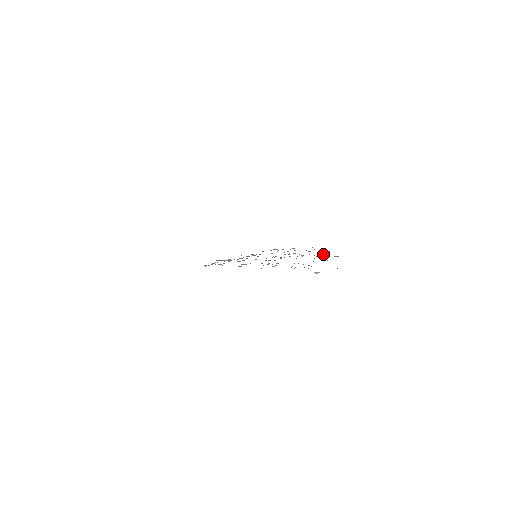
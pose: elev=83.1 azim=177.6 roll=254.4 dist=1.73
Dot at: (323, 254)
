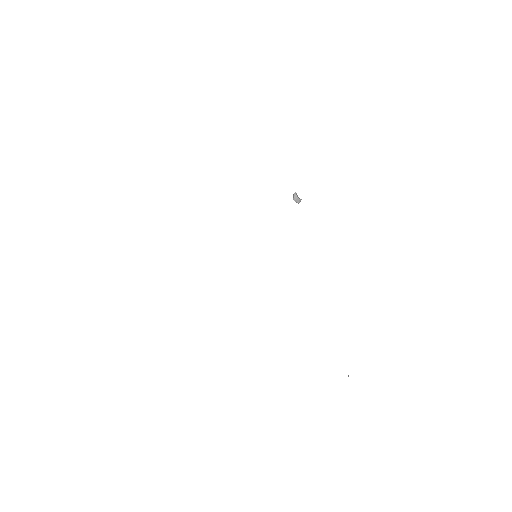
Dot at: (297, 200)
